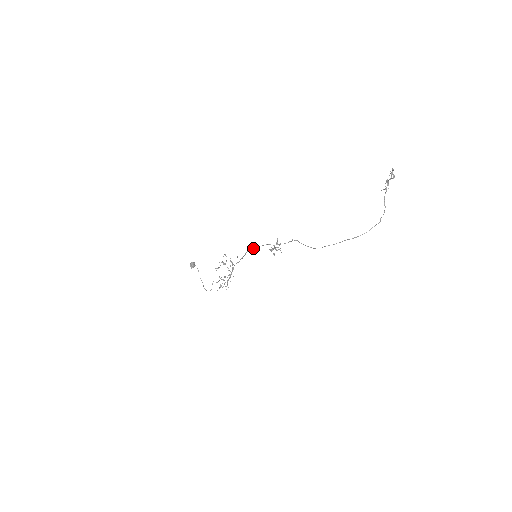
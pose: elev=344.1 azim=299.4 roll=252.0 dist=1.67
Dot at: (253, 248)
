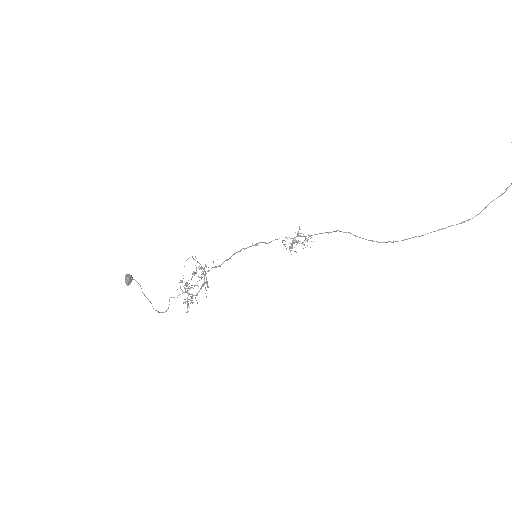
Dot at: (252, 245)
